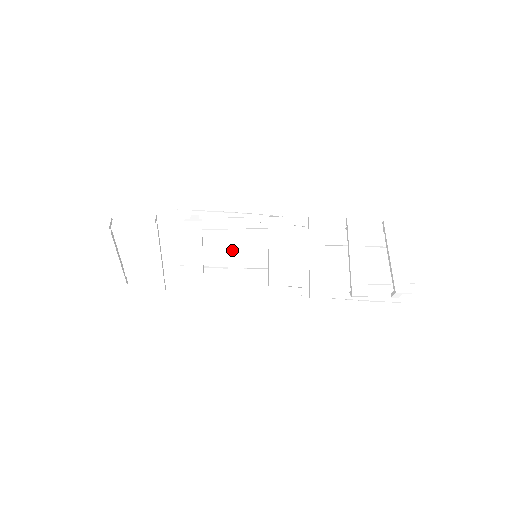
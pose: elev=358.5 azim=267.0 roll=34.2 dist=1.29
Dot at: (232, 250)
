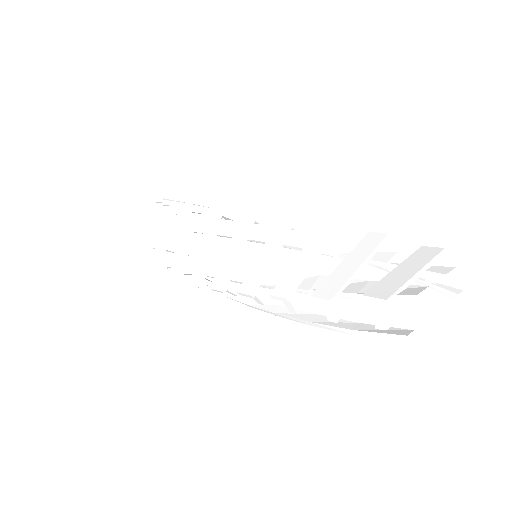
Dot at: (235, 240)
